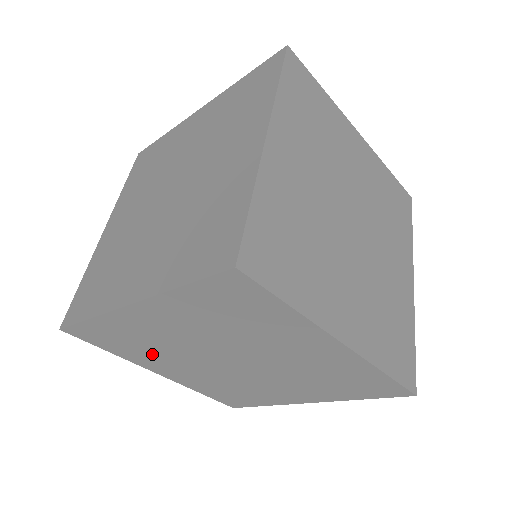
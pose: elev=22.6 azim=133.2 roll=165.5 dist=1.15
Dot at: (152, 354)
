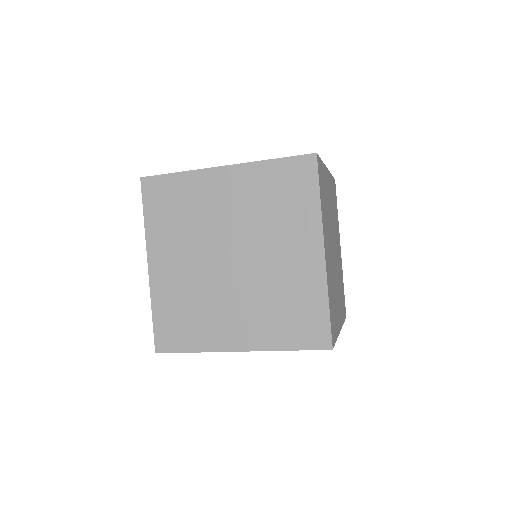
Dot at: occluded
